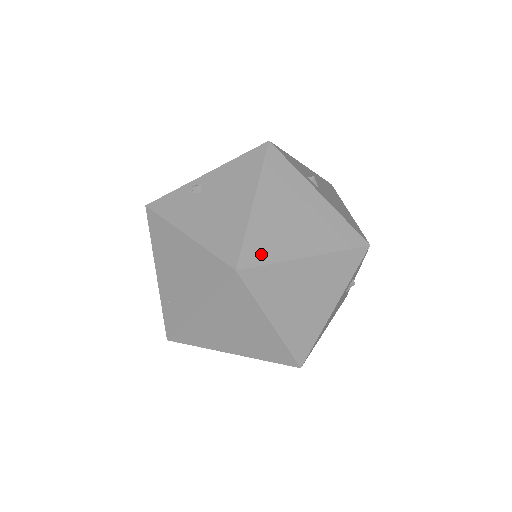
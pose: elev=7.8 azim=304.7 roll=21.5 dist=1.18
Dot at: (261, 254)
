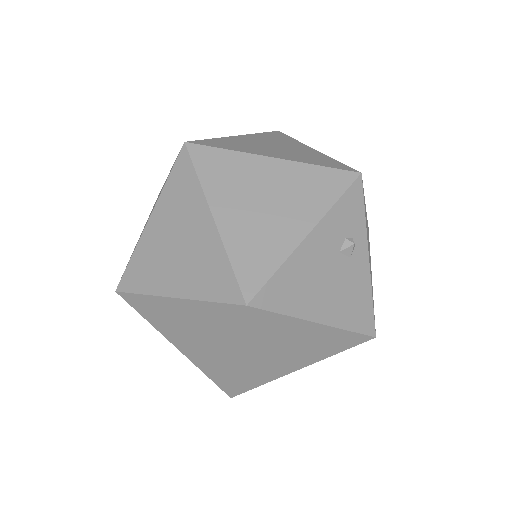
Dot at: (220, 145)
